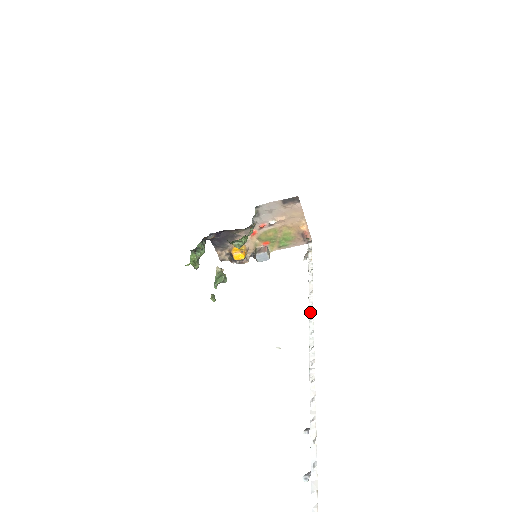
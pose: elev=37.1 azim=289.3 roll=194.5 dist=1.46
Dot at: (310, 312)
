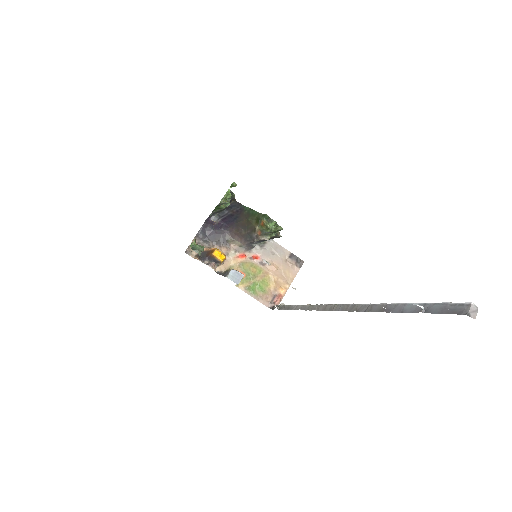
Dot at: occluded
